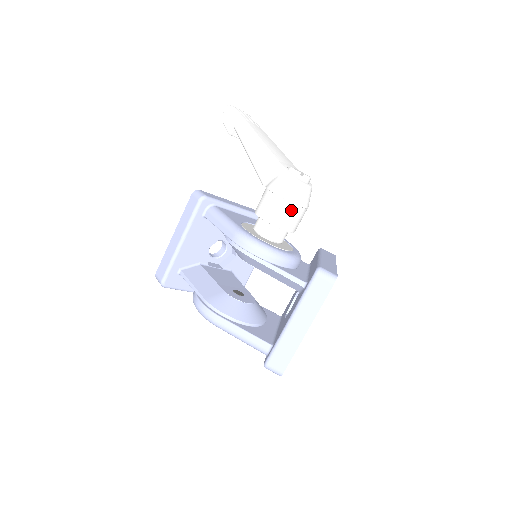
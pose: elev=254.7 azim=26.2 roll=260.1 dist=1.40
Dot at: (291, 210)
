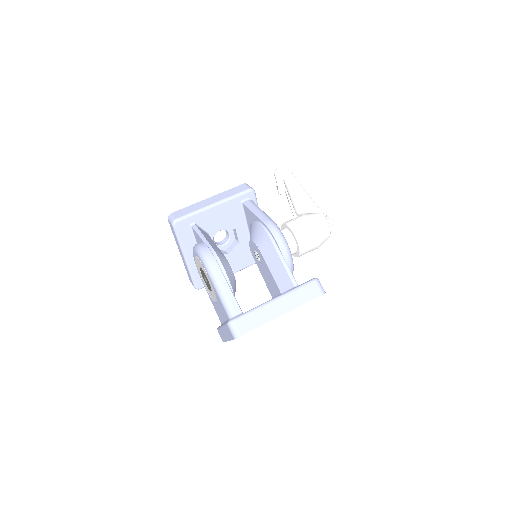
Dot at: (313, 237)
